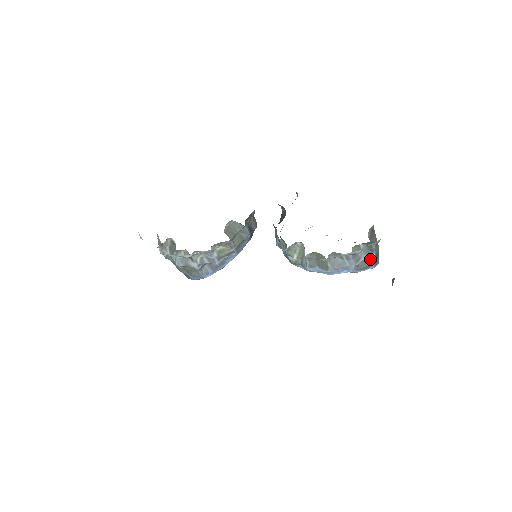
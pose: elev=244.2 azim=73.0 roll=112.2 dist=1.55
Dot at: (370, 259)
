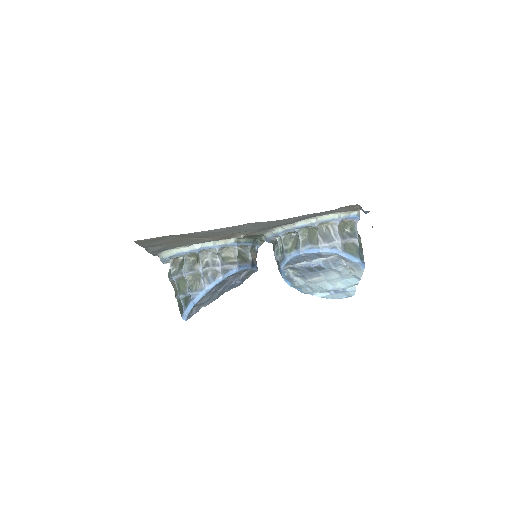
Dot at: (355, 246)
